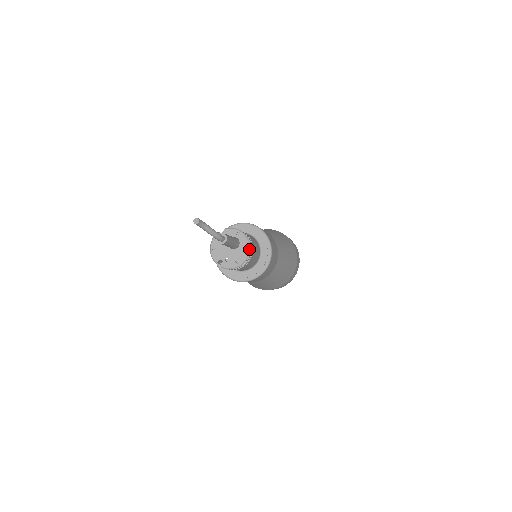
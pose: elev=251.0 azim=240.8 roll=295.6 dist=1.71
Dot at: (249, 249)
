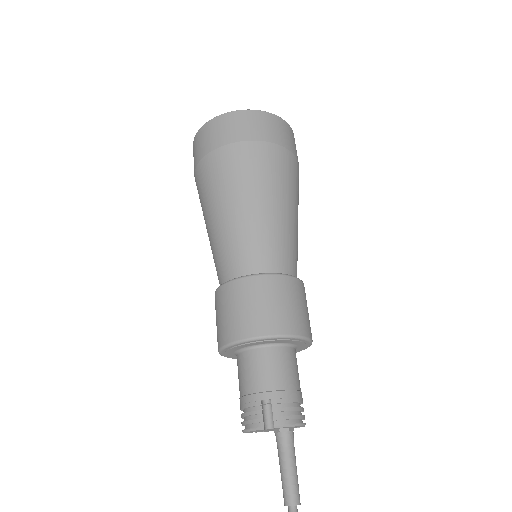
Dot at: occluded
